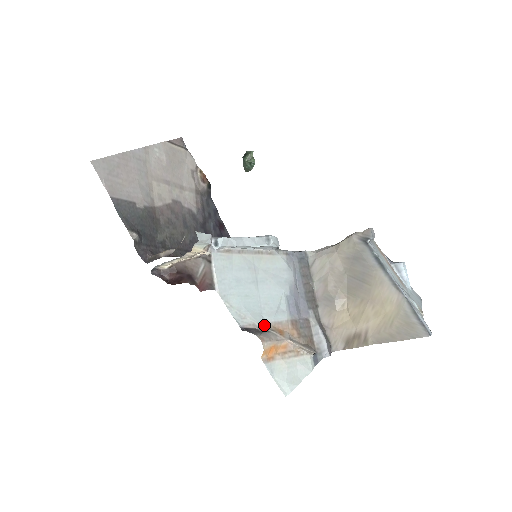
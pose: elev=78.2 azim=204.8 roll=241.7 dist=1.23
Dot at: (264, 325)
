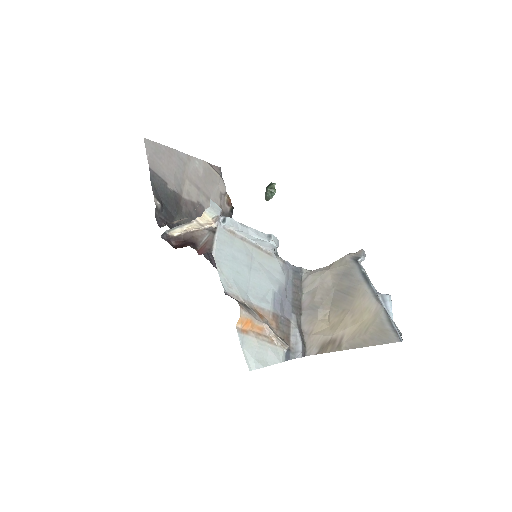
Dot at: (247, 302)
